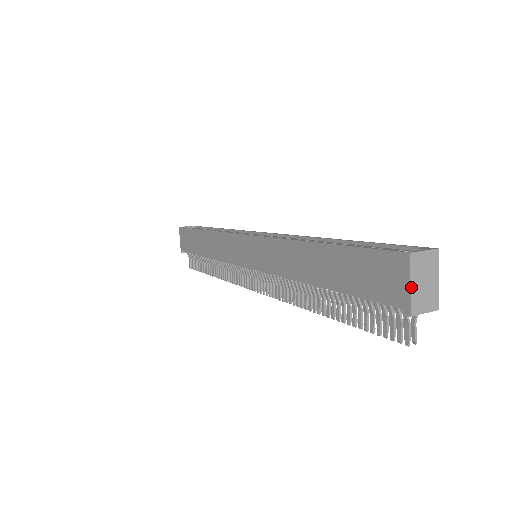
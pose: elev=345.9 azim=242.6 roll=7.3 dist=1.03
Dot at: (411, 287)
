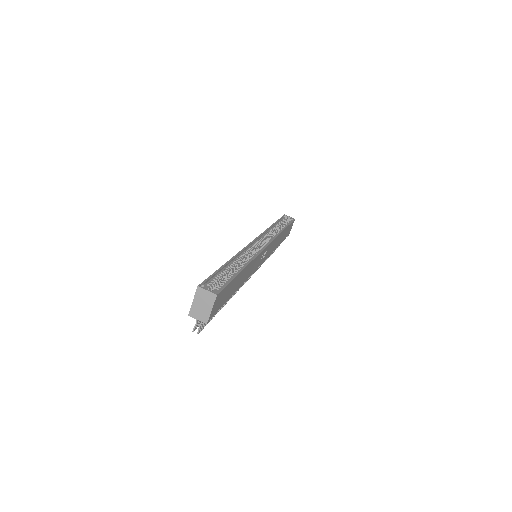
Dot at: (193, 302)
